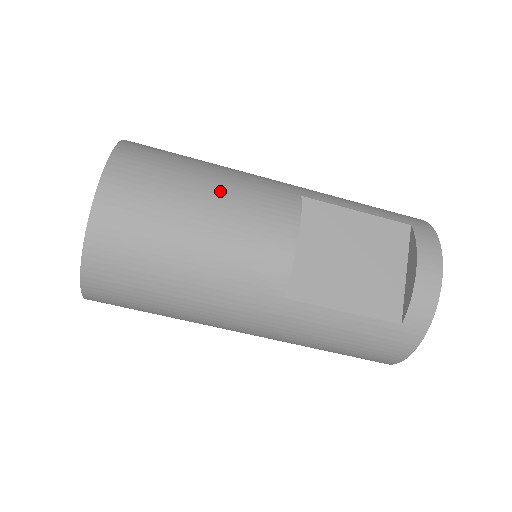
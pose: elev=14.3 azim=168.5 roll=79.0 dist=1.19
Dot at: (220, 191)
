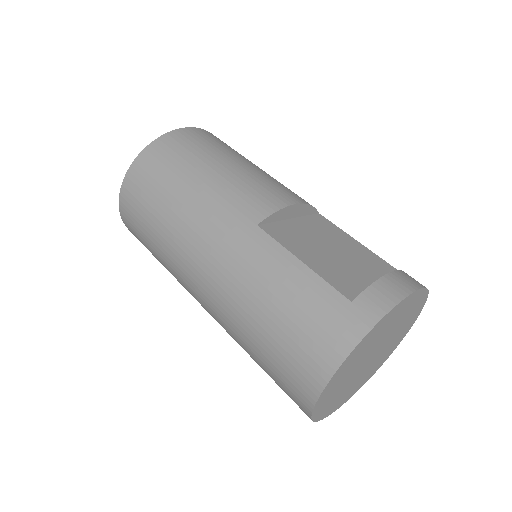
Dot at: occluded
